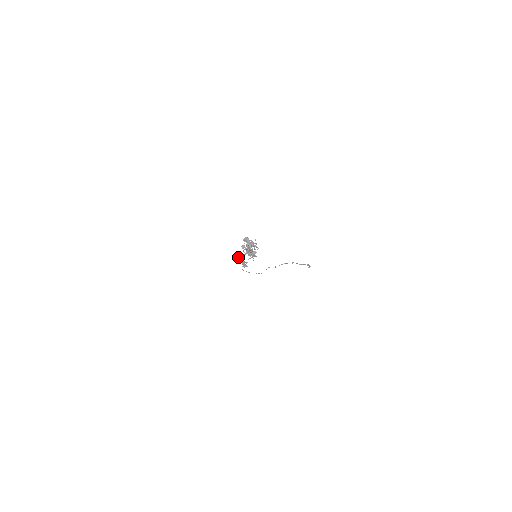
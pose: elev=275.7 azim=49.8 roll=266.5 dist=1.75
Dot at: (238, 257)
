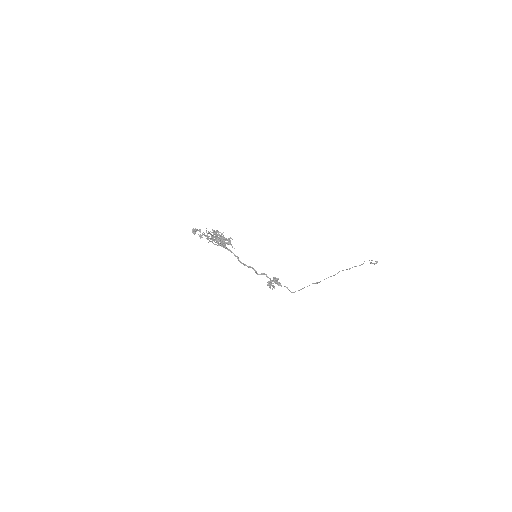
Dot at: occluded
